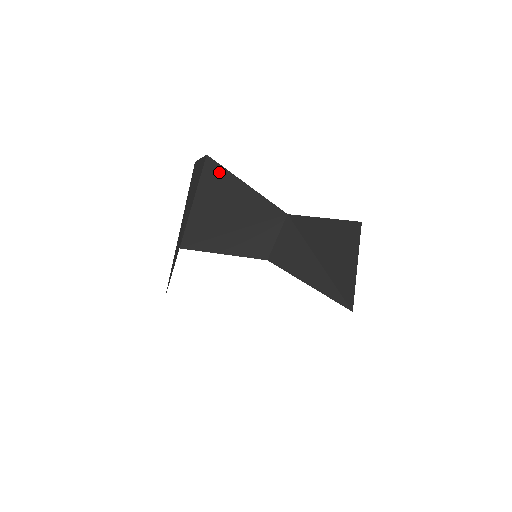
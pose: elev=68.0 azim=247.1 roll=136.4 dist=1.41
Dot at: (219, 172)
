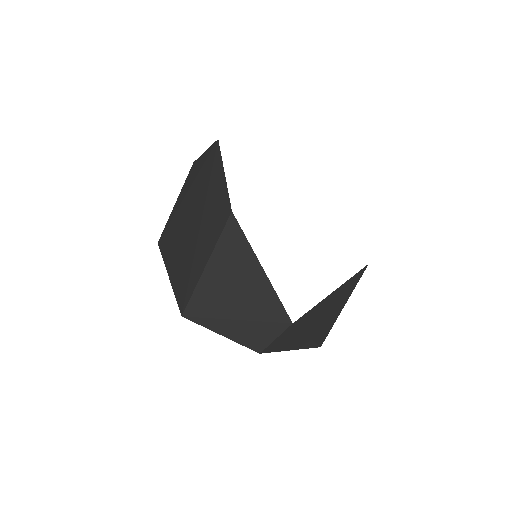
Dot at: (240, 243)
